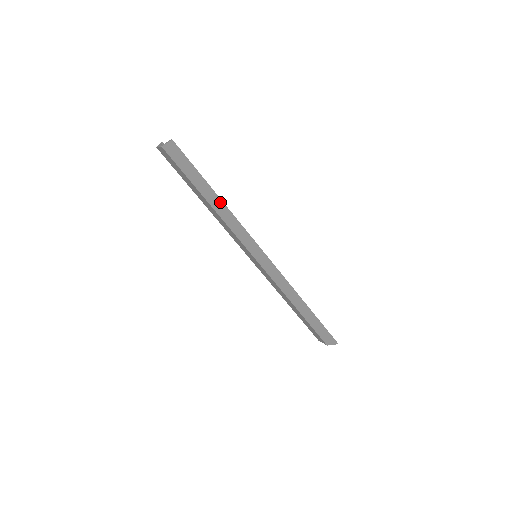
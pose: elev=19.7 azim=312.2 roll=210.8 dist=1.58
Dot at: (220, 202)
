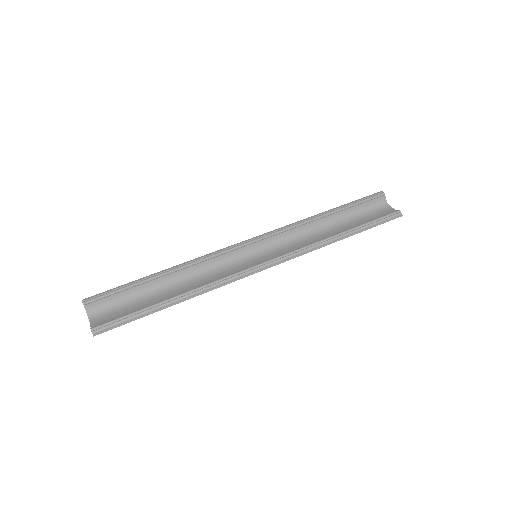
Dot at: (182, 300)
